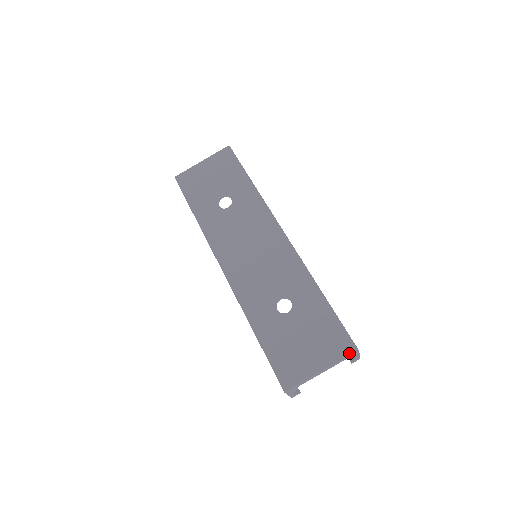
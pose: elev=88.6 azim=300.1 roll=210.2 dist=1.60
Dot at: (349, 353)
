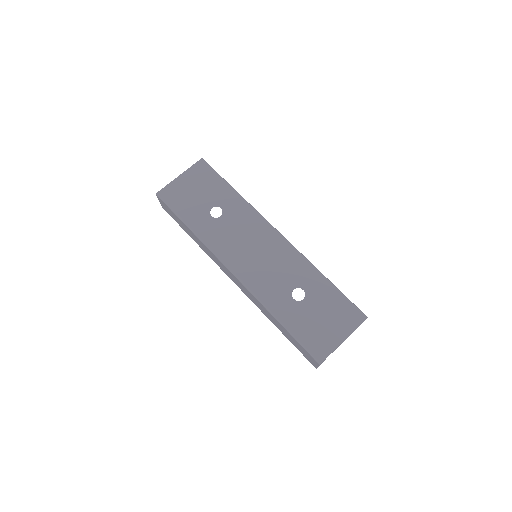
Dot at: (362, 321)
